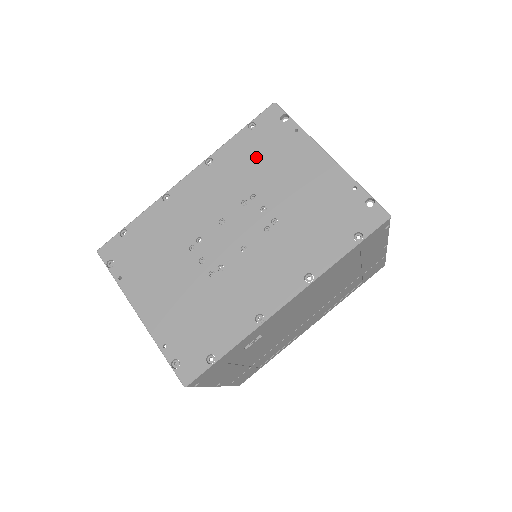
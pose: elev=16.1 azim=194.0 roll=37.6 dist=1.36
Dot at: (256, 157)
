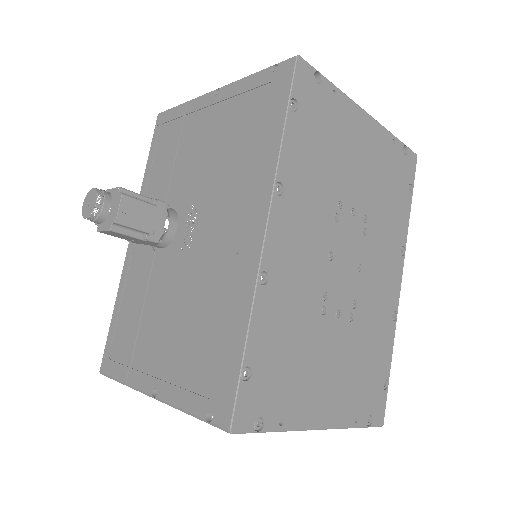
Dot at: (319, 151)
